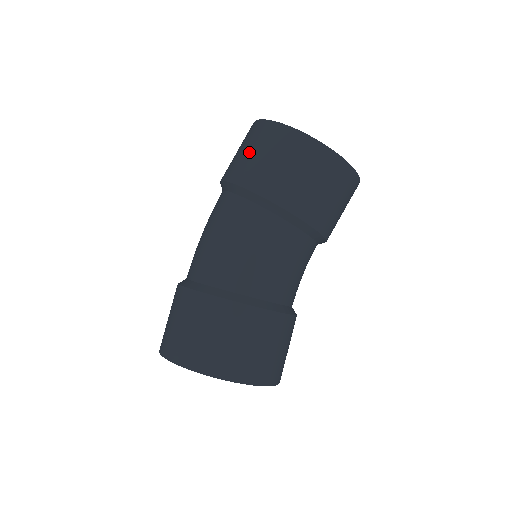
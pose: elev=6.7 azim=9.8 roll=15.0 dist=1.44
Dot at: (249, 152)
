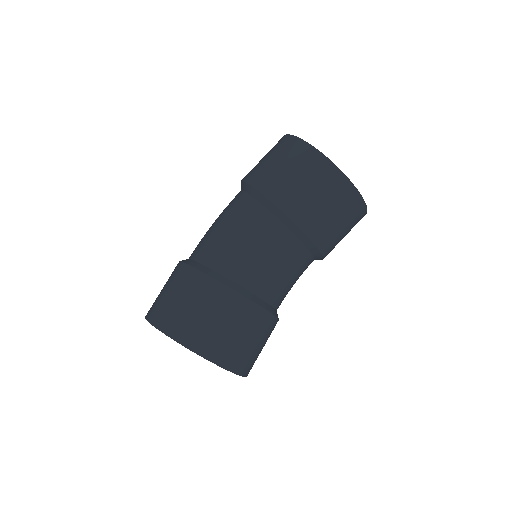
Dot at: (265, 158)
